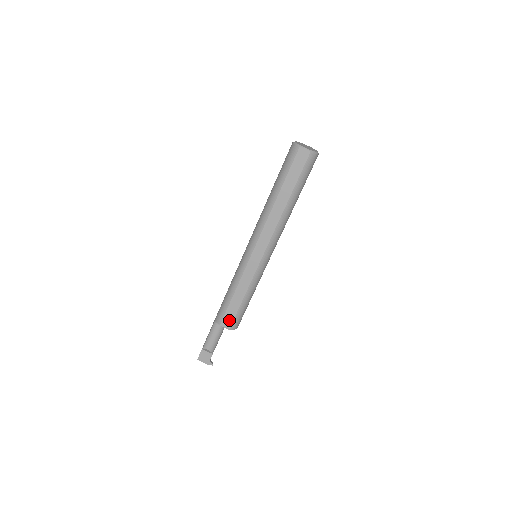
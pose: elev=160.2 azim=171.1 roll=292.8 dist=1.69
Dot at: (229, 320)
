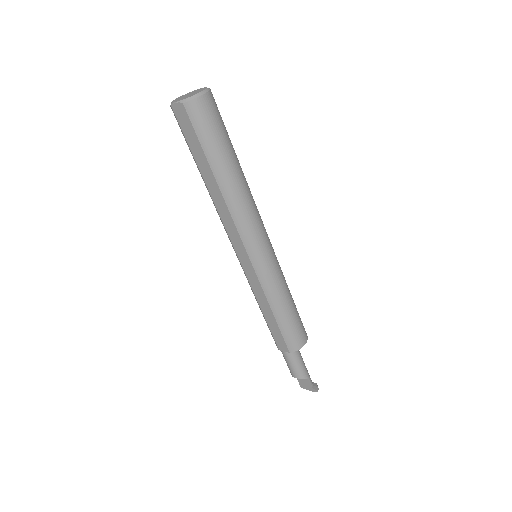
Dot at: (281, 342)
